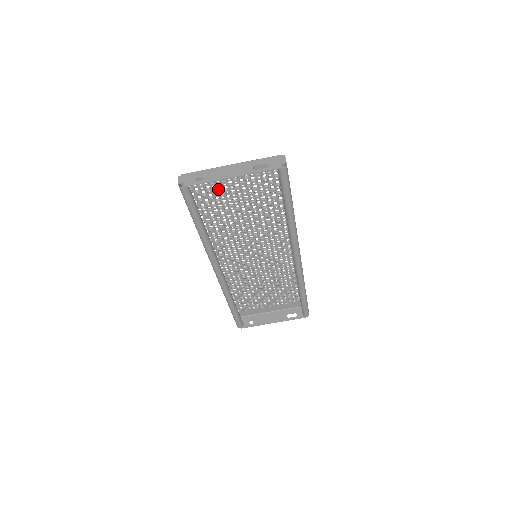
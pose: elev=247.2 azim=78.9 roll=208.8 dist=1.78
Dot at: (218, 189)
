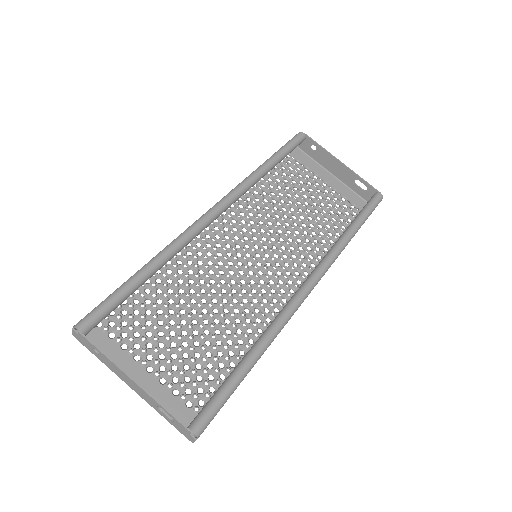
Dot at: (304, 177)
